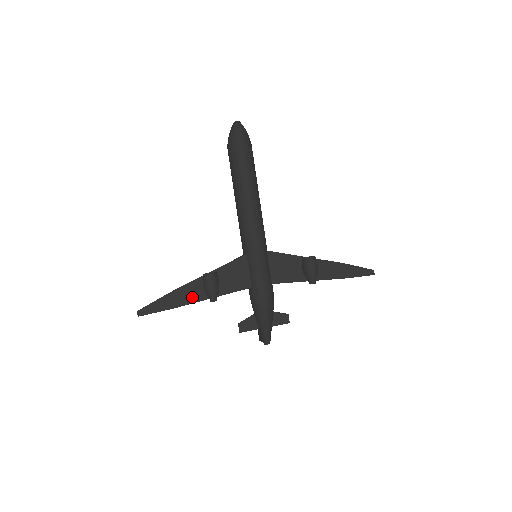
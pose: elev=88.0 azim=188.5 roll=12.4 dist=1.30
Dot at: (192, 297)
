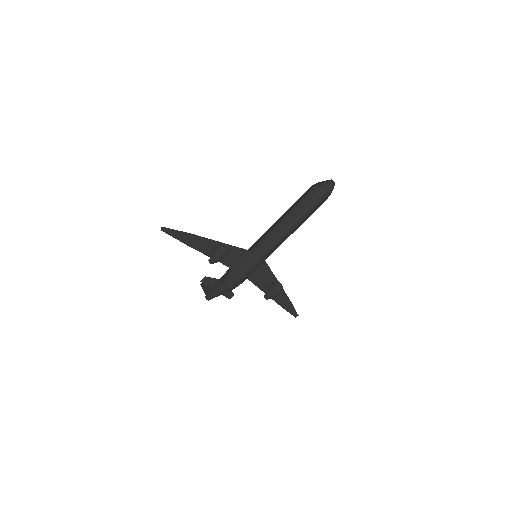
Dot at: (201, 247)
